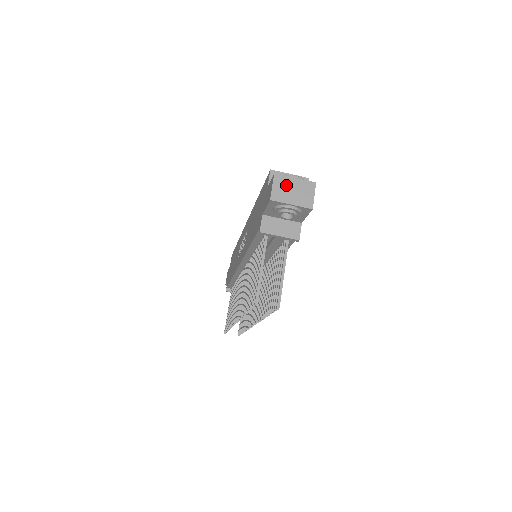
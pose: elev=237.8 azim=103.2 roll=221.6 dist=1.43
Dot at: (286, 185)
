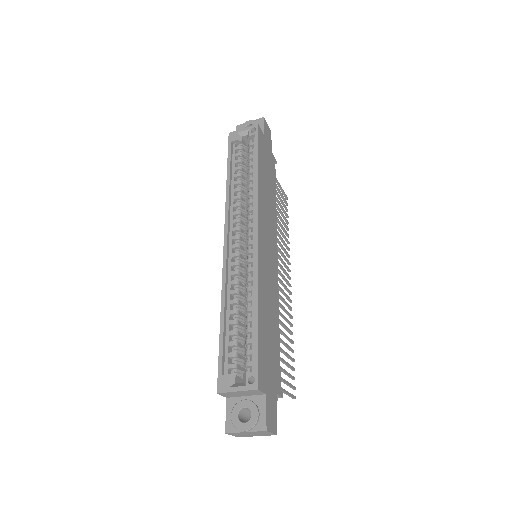
Dot at: (242, 434)
